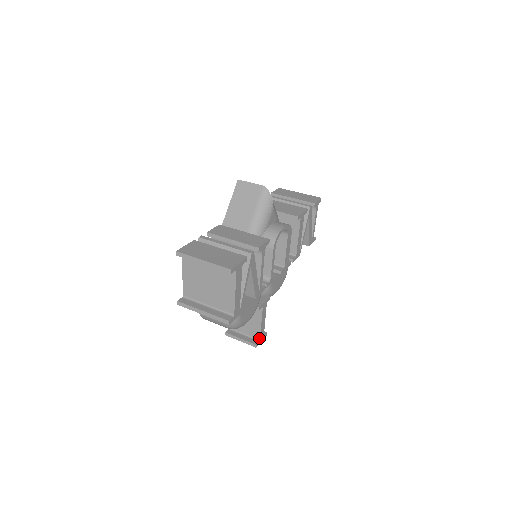
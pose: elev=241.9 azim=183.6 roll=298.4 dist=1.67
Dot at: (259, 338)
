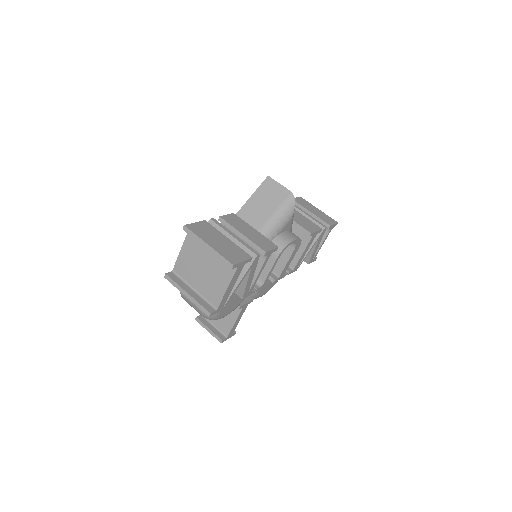
Dot at: (227, 335)
